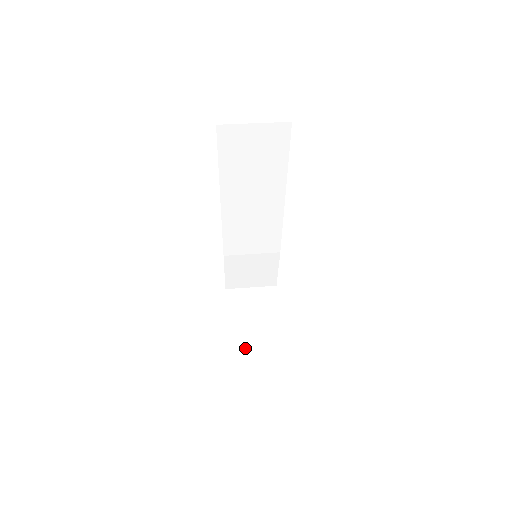
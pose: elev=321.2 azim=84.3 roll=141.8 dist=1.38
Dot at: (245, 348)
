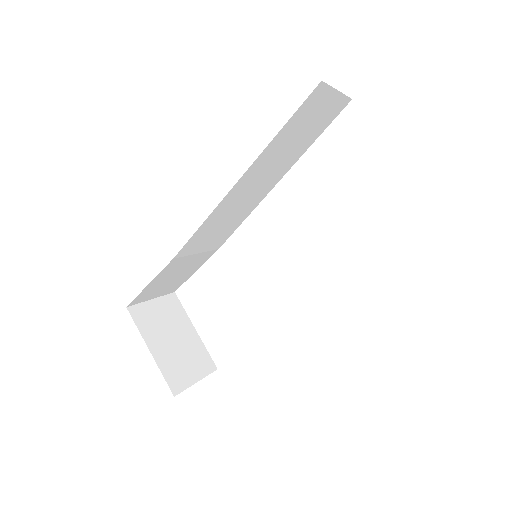
Dot at: (184, 381)
